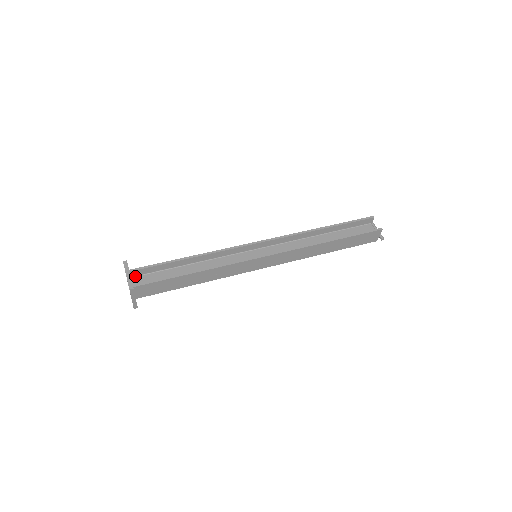
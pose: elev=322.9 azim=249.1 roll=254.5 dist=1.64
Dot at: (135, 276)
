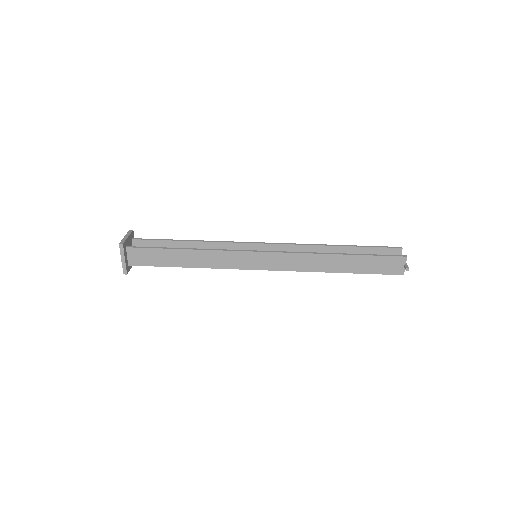
Dot at: occluded
